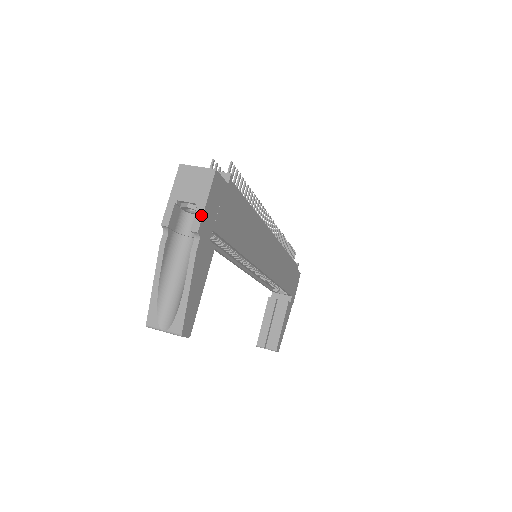
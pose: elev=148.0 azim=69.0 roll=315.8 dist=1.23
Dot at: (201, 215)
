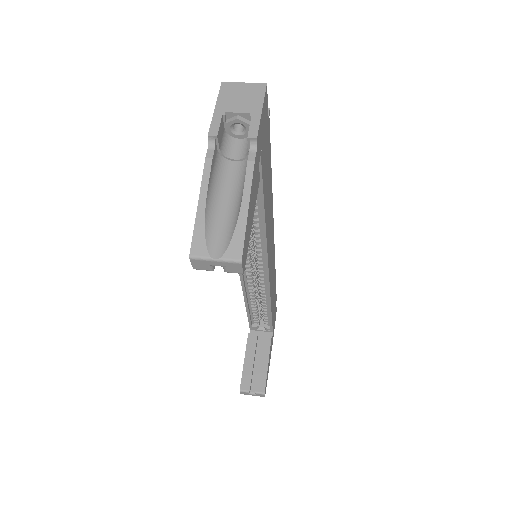
Dot at: (258, 123)
